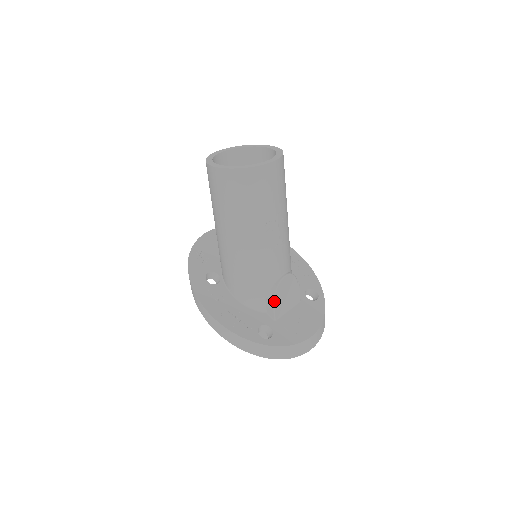
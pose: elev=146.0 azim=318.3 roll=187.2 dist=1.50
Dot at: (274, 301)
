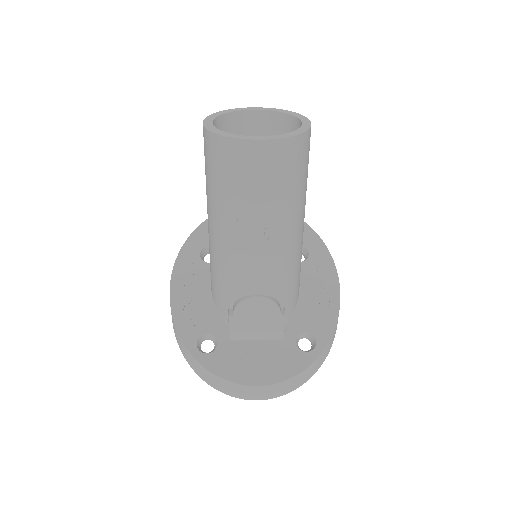
Dot at: (231, 317)
